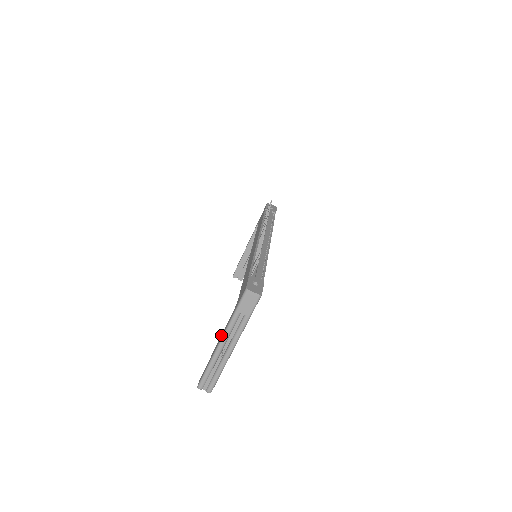
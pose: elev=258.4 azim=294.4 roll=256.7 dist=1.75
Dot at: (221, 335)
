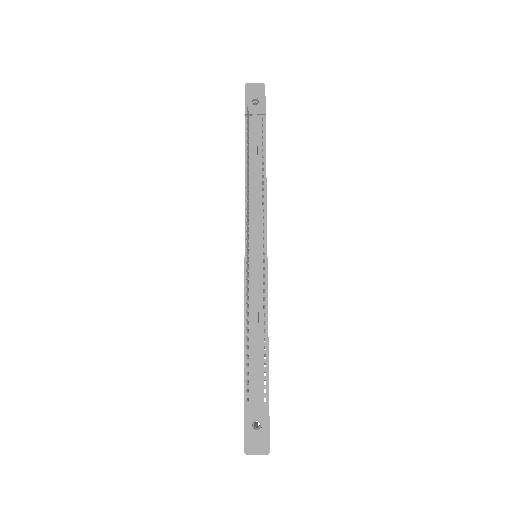
Dot at: occluded
